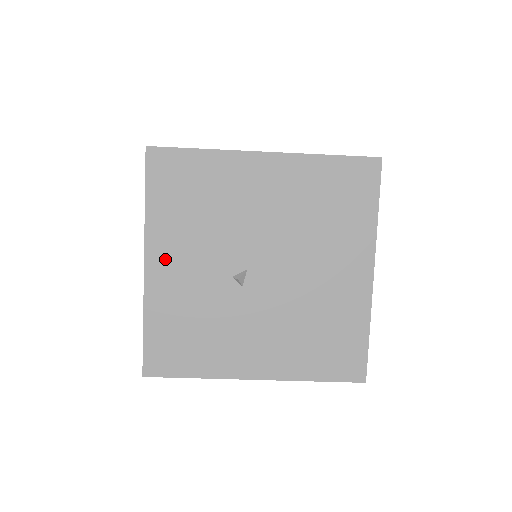
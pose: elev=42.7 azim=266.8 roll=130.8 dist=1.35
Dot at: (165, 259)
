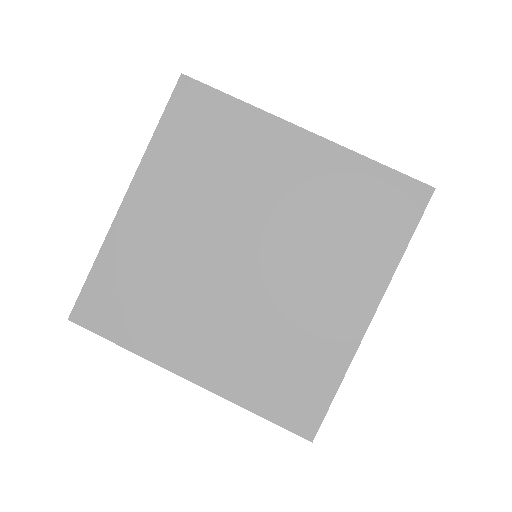
Dot at: occluded
